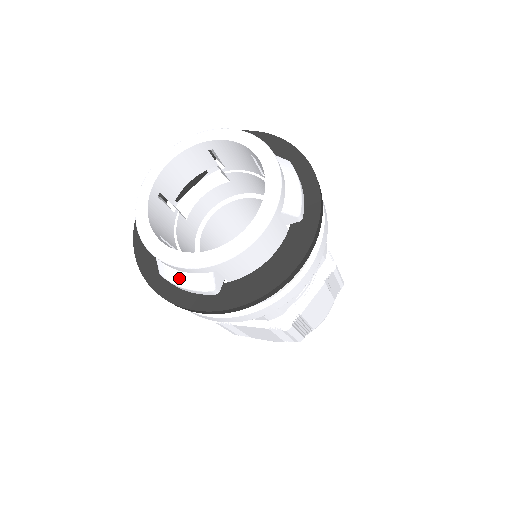
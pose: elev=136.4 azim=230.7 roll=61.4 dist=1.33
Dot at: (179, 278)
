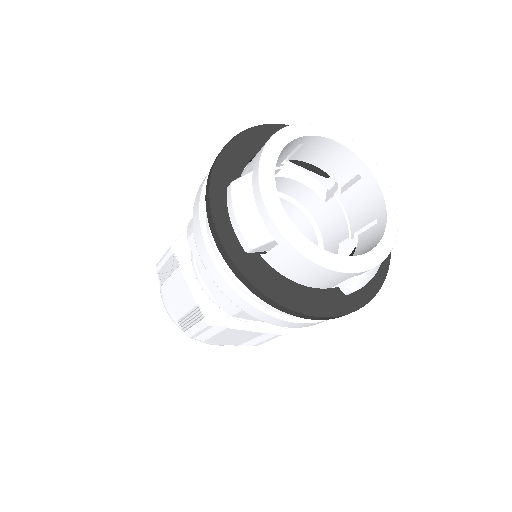
Dot at: (246, 207)
